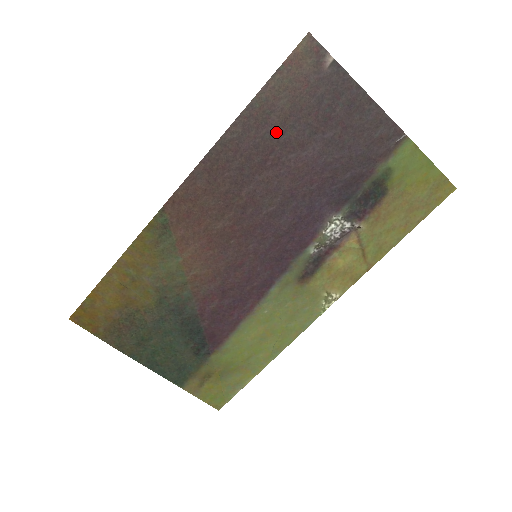
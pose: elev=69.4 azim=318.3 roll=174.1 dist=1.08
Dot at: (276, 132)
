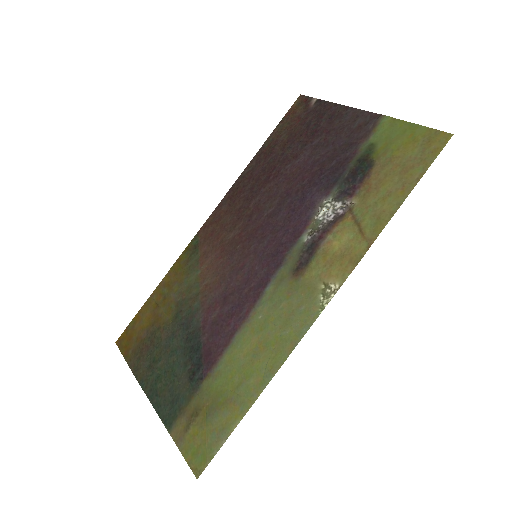
Dot at: (278, 156)
